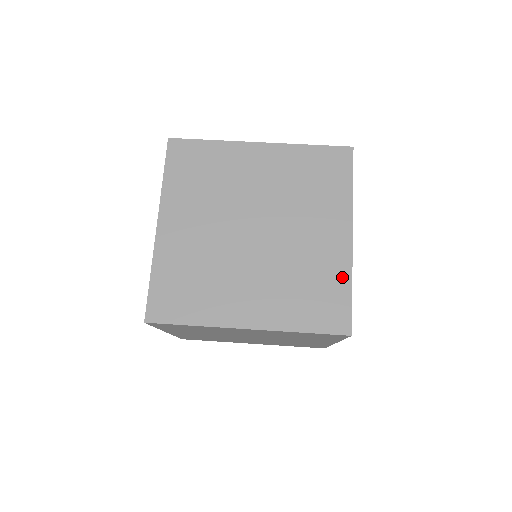
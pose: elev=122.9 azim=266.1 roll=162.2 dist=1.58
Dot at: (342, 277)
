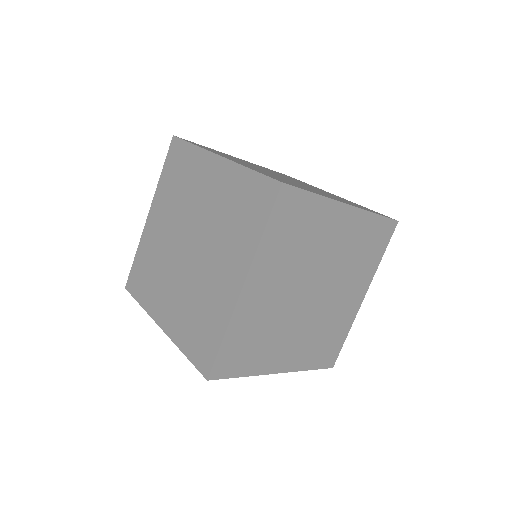
Dot at: occluded
